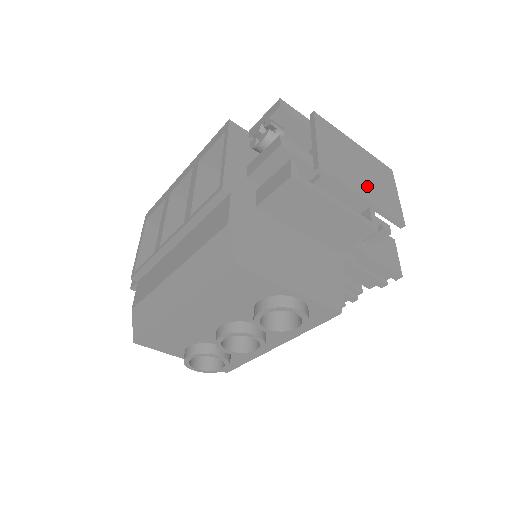
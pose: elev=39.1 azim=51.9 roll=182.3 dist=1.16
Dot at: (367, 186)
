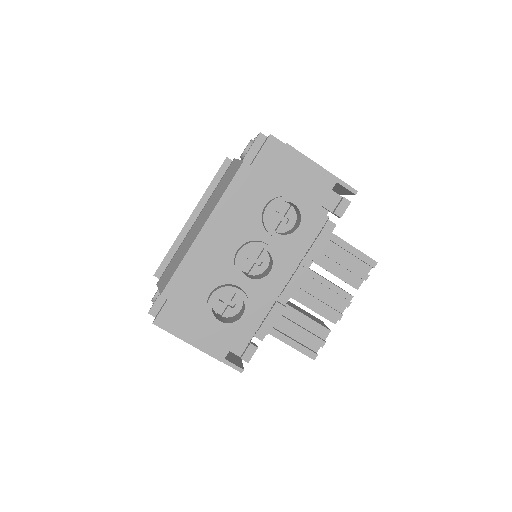
Dot at: occluded
